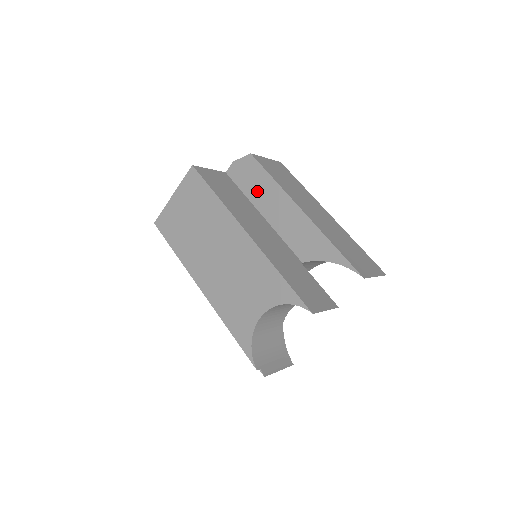
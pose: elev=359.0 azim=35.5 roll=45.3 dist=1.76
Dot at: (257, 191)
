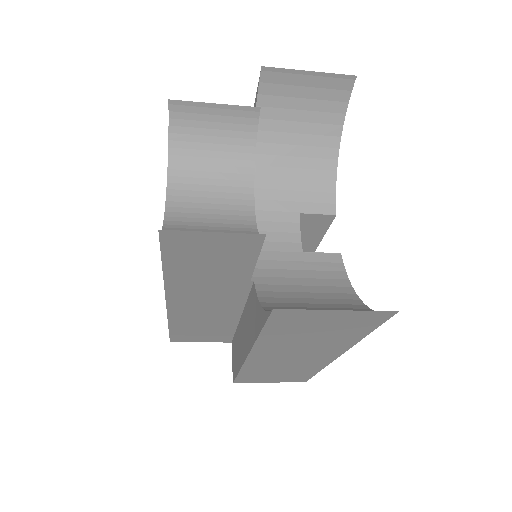
Dot at: occluded
